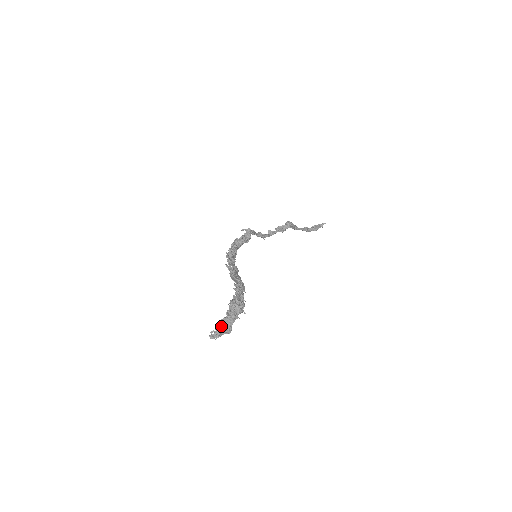
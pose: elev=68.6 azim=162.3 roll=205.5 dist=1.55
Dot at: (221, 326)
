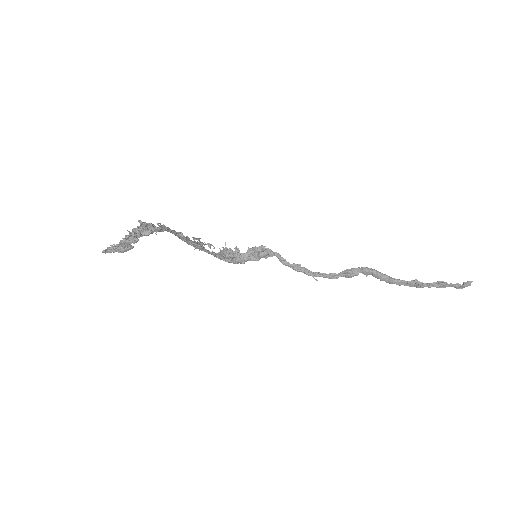
Dot at: (120, 244)
